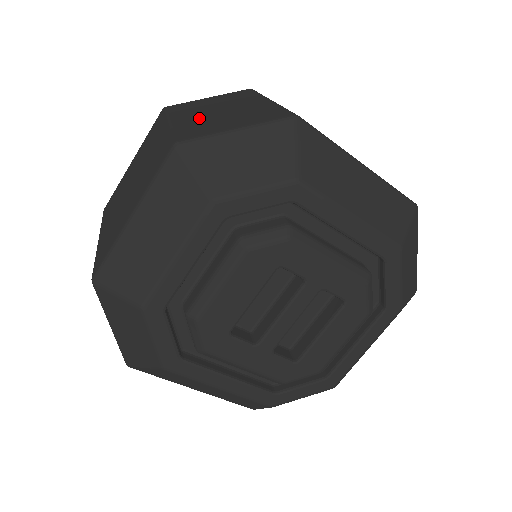
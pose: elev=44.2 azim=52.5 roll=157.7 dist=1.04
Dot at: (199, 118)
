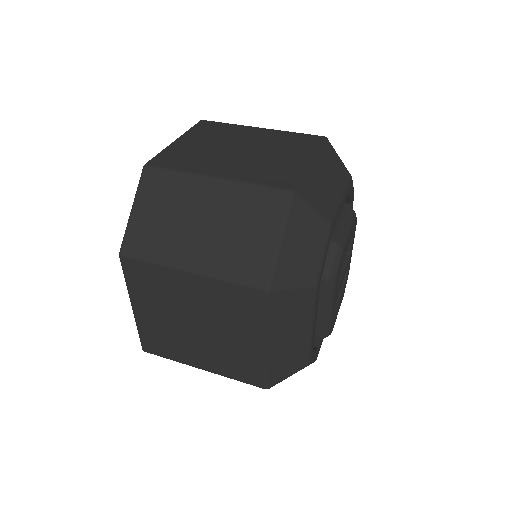
Dot at: occluded
